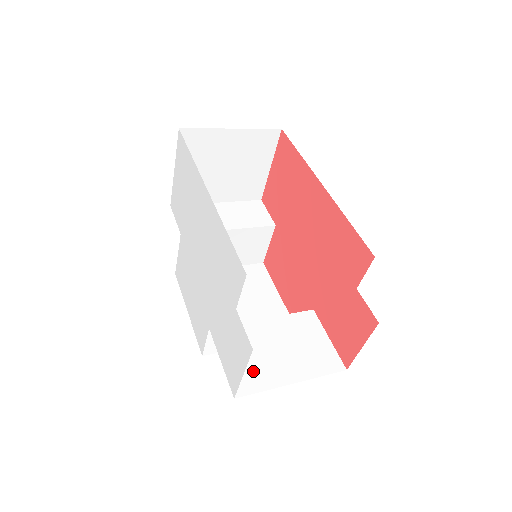
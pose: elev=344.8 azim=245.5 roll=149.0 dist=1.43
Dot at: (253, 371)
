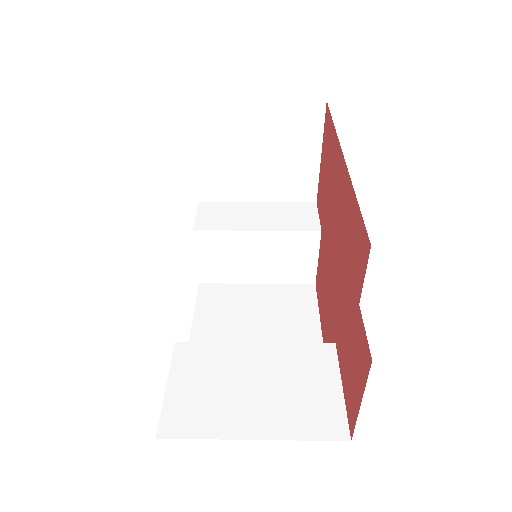
Dot at: (202, 407)
